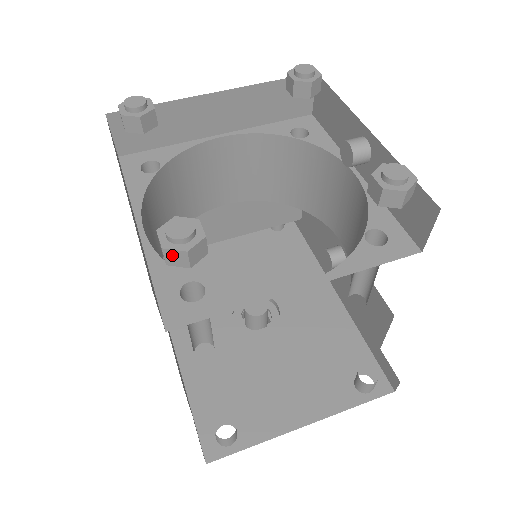
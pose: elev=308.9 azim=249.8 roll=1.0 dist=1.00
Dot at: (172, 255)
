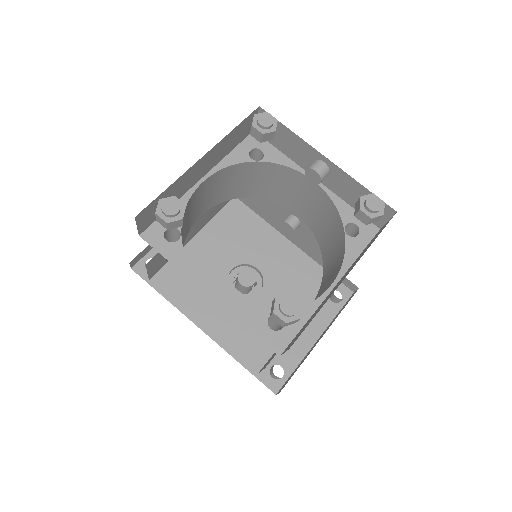
Dot at: (290, 323)
